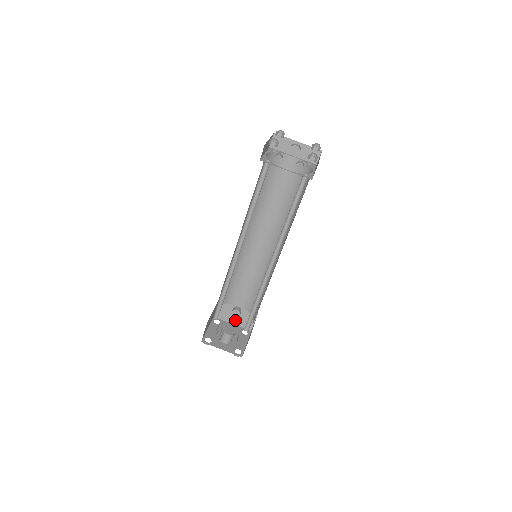
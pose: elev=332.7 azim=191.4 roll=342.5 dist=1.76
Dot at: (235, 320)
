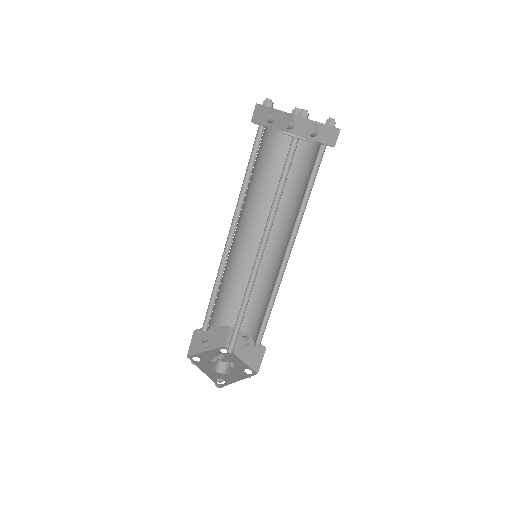
Dot at: (244, 355)
